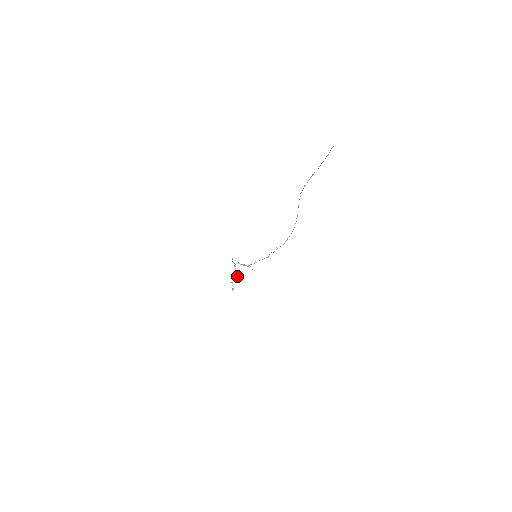
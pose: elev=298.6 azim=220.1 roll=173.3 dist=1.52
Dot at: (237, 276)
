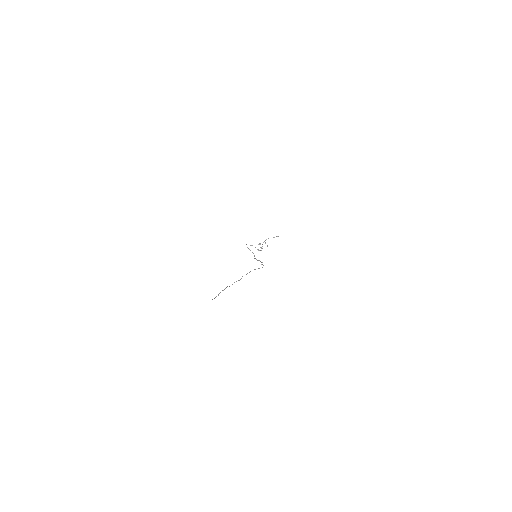
Dot at: (258, 250)
